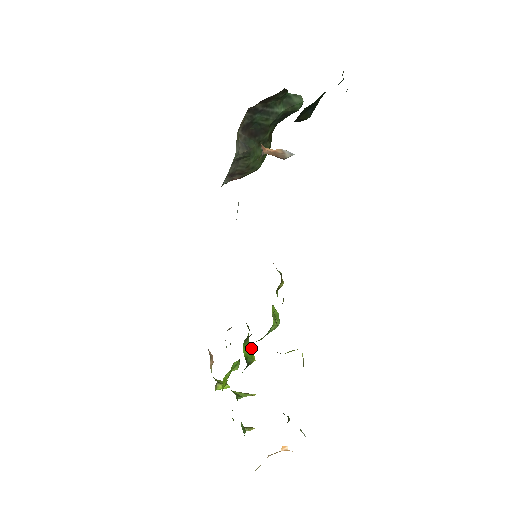
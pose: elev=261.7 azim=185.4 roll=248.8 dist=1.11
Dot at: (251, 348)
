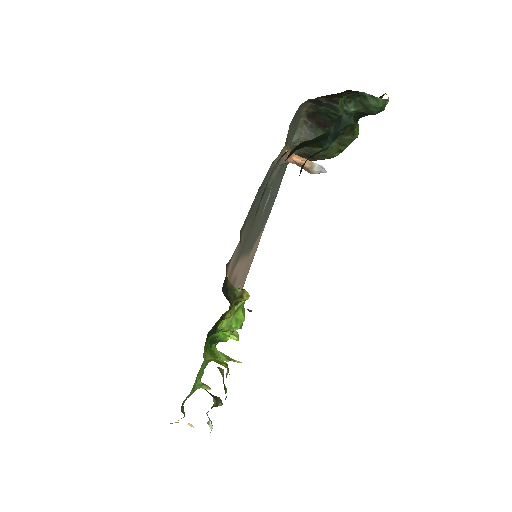
Dot at: occluded
